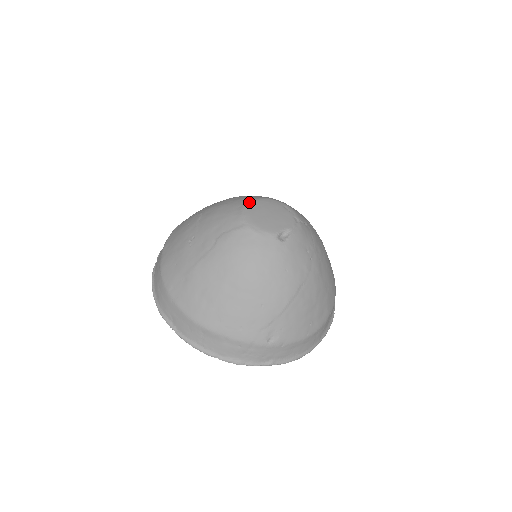
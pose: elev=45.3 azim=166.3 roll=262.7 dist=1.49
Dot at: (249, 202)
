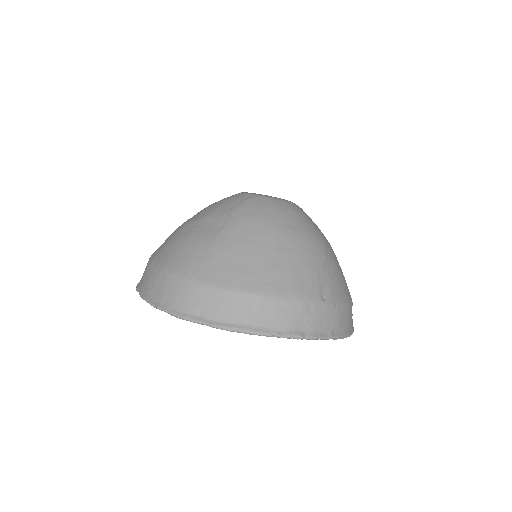
Dot at: occluded
